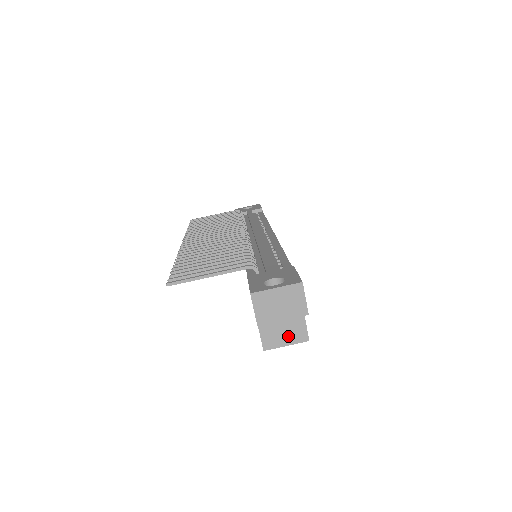
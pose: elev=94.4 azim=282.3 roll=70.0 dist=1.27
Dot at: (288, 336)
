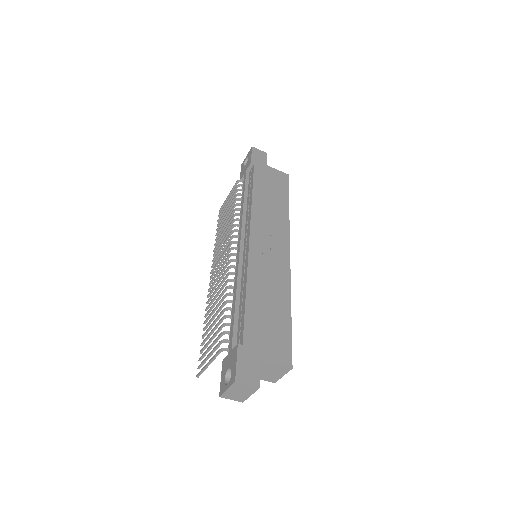
Dot at: (278, 373)
